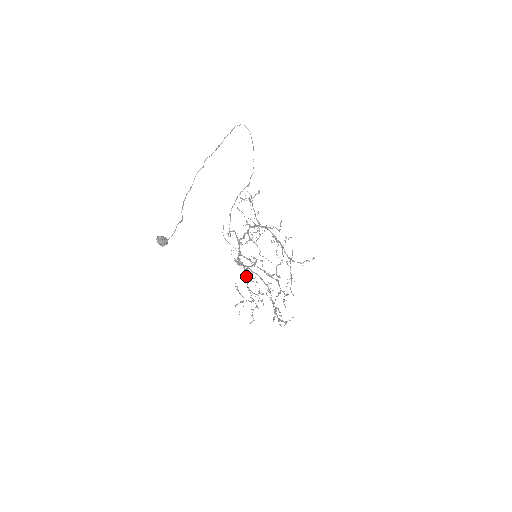
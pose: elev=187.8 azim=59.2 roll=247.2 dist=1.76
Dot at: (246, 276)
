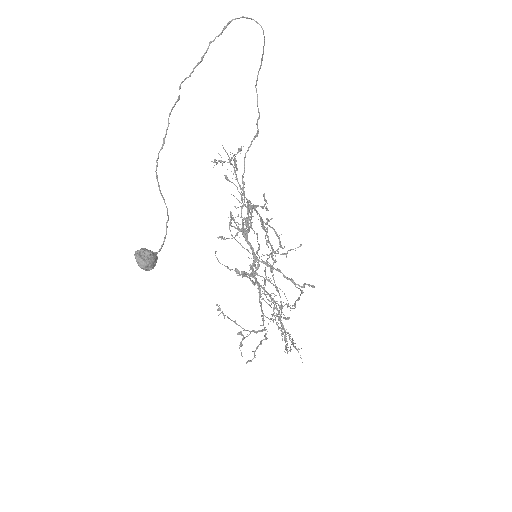
Dot at: (260, 294)
